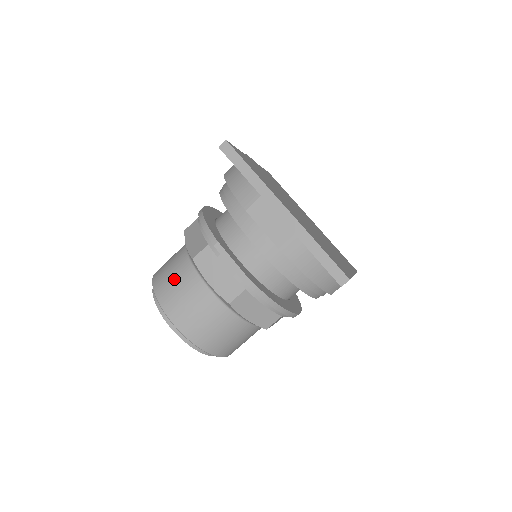
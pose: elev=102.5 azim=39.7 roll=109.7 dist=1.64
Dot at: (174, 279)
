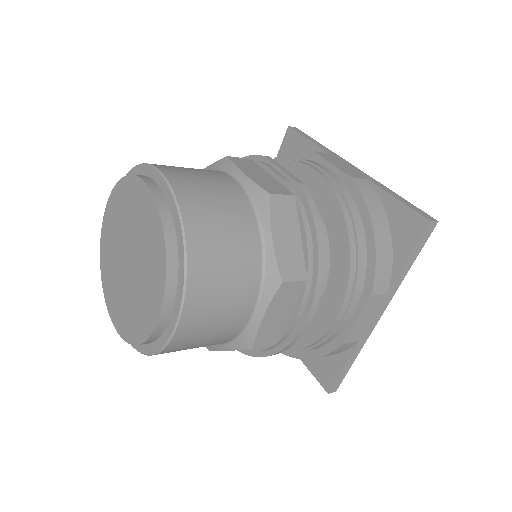
Dot at: occluded
